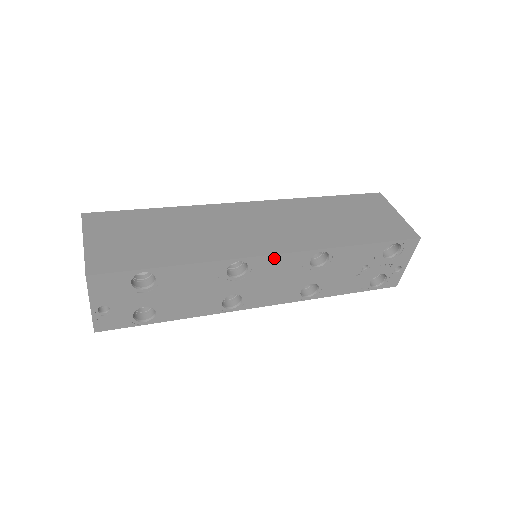
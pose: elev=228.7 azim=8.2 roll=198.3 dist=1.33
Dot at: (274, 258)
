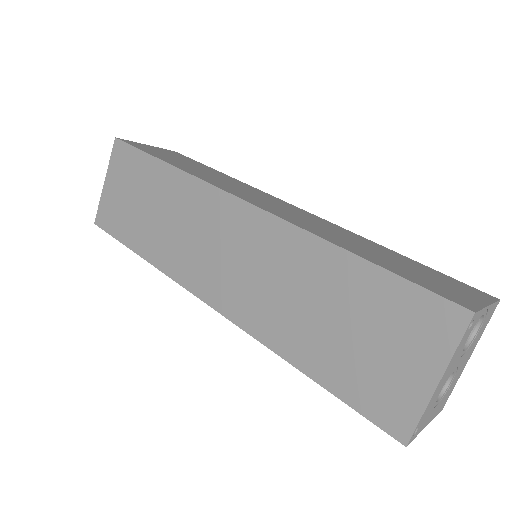
Dot at: (212, 304)
